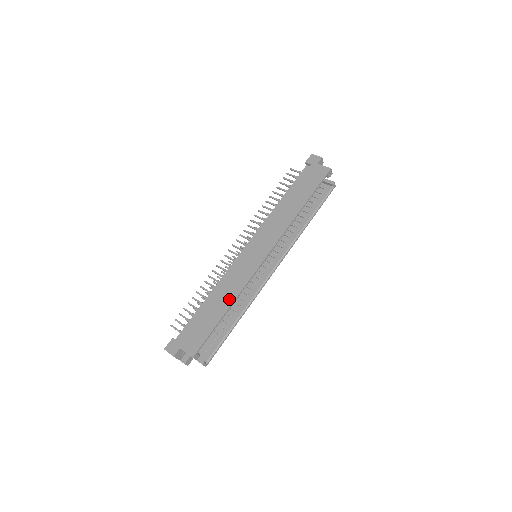
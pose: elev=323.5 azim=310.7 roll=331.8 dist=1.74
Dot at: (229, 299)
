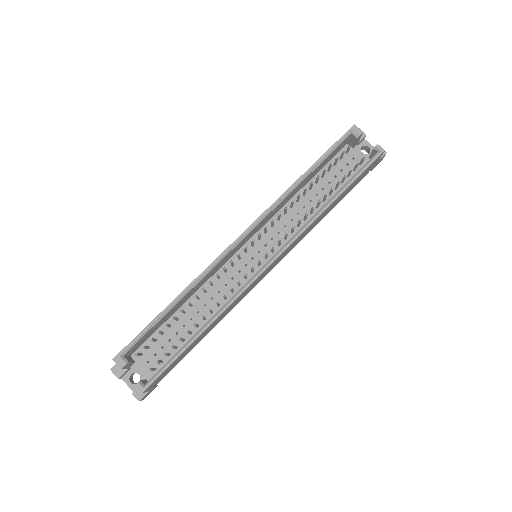
Dot at: occluded
